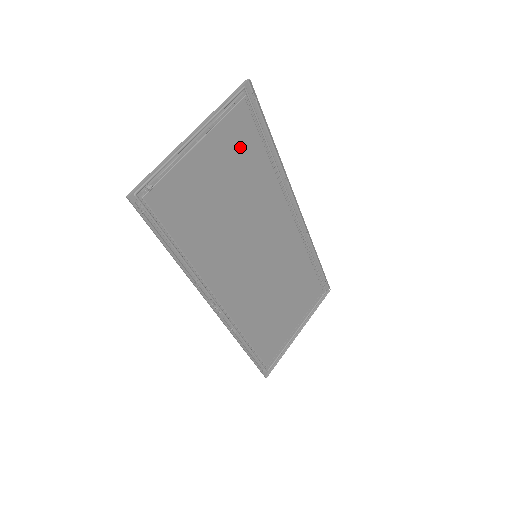
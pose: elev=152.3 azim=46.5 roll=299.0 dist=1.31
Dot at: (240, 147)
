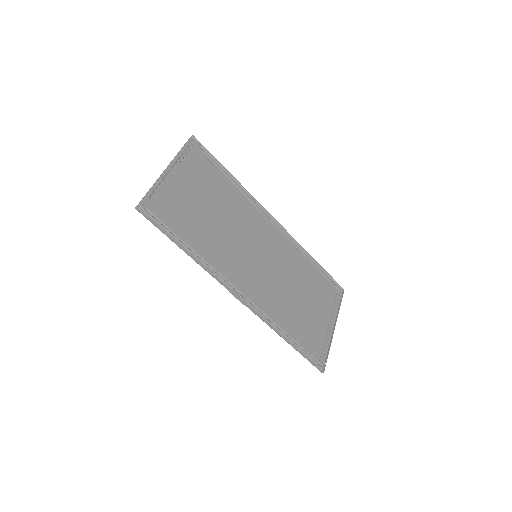
Dot at: (205, 177)
